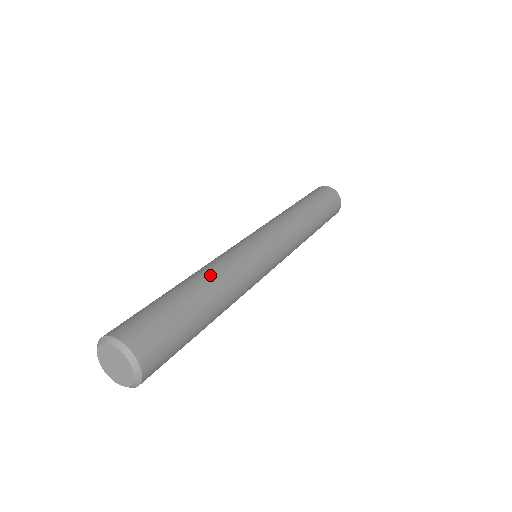
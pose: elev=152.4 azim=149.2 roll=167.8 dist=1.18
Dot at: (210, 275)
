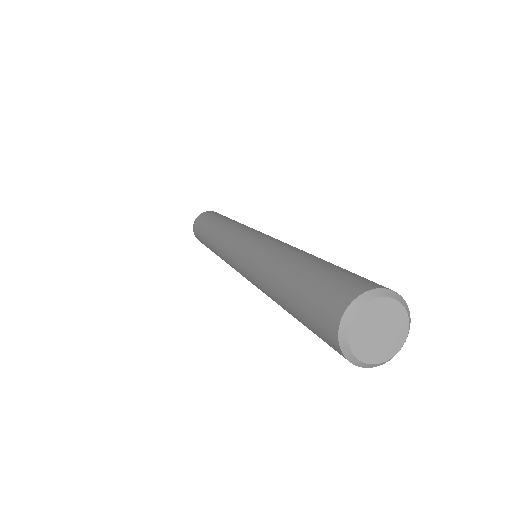
Dot at: (297, 250)
